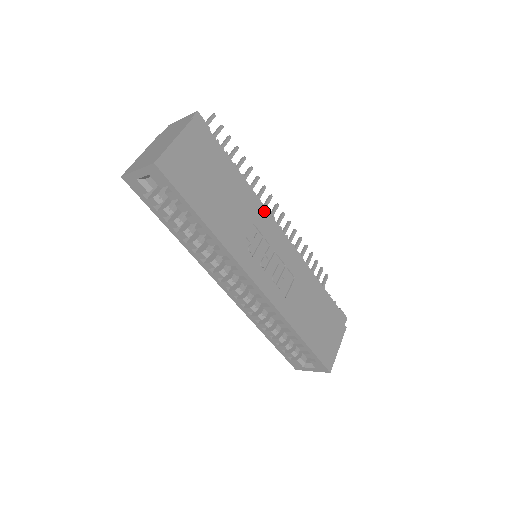
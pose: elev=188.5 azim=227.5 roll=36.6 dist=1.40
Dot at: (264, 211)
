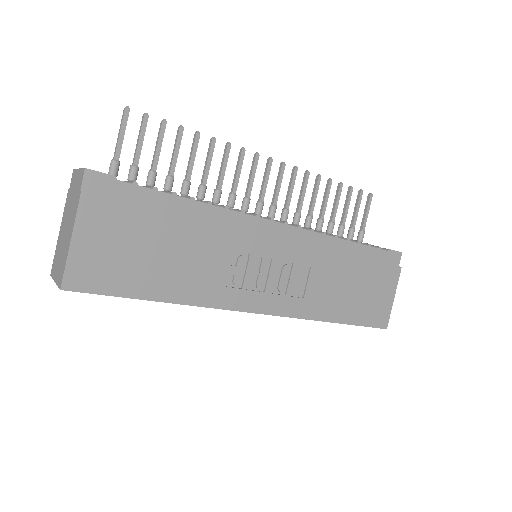
Dot at: (241, 219)
